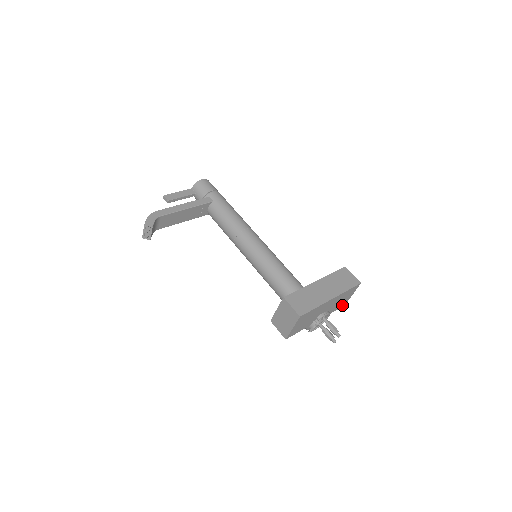
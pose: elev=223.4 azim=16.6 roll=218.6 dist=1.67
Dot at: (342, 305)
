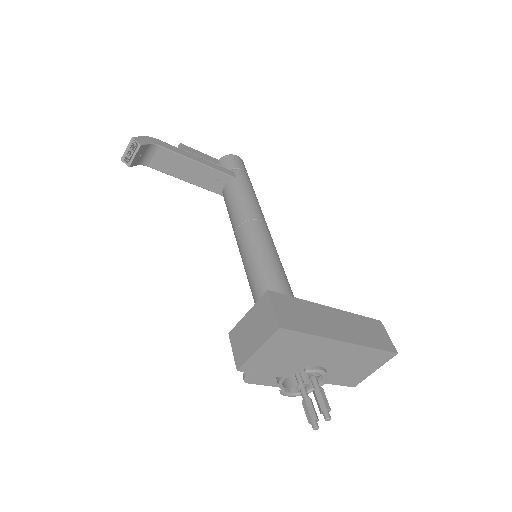
Dot at: (350, 382)
